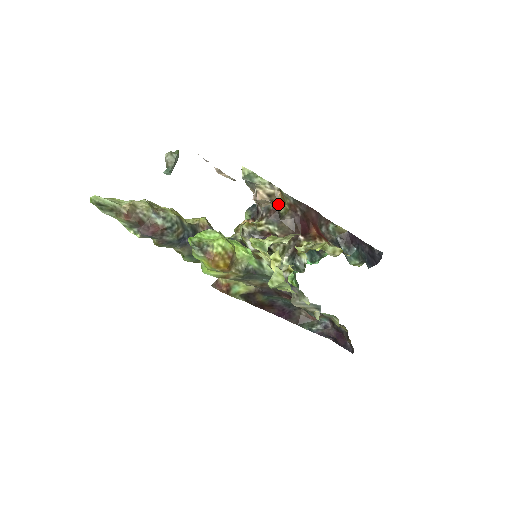
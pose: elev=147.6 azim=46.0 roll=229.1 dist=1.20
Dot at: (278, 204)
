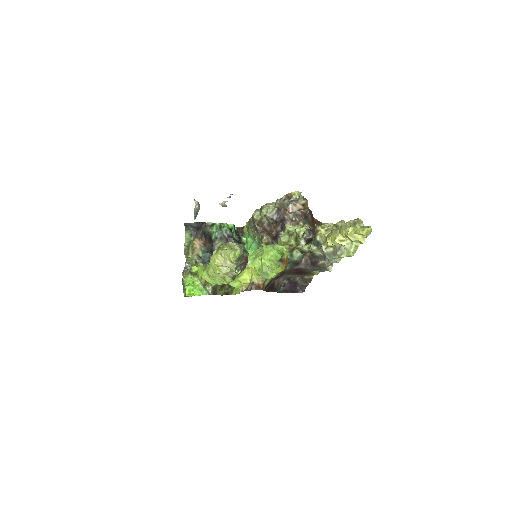
Dot at: (308, 209)
